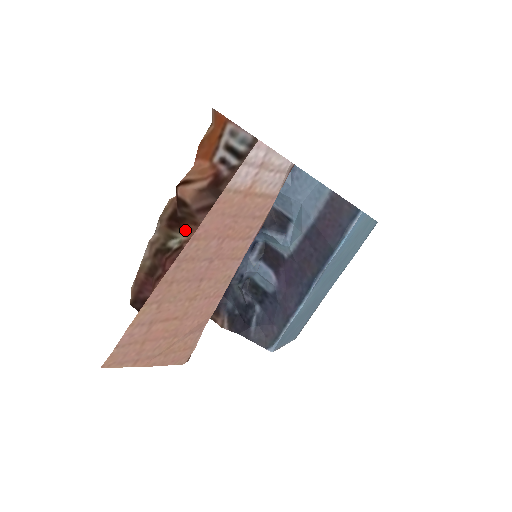
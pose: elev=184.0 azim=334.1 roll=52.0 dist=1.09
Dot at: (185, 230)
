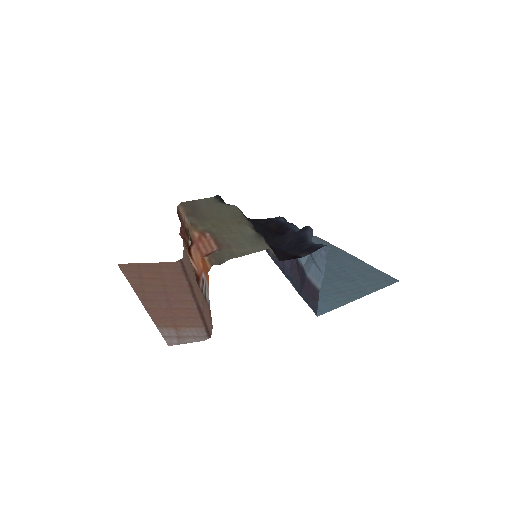
Dot at: occluded
